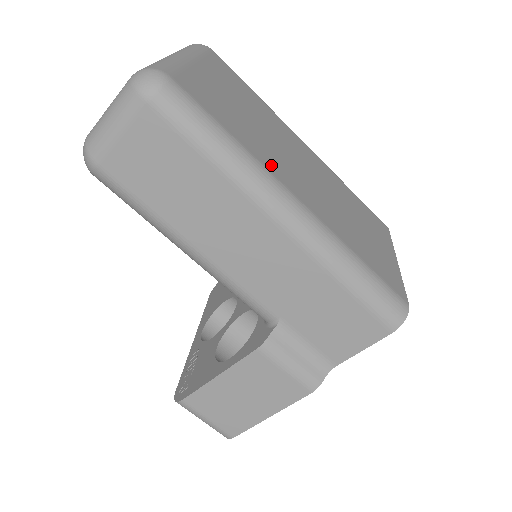
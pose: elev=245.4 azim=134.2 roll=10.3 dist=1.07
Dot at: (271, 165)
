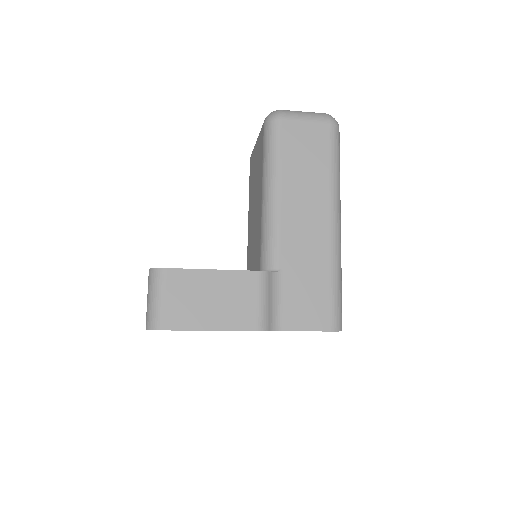
Dot at: occluded
